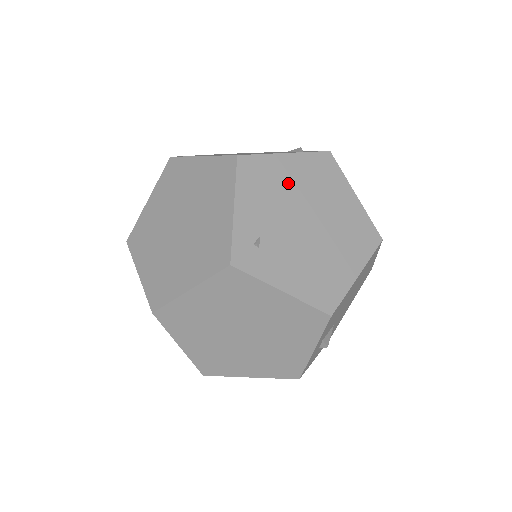
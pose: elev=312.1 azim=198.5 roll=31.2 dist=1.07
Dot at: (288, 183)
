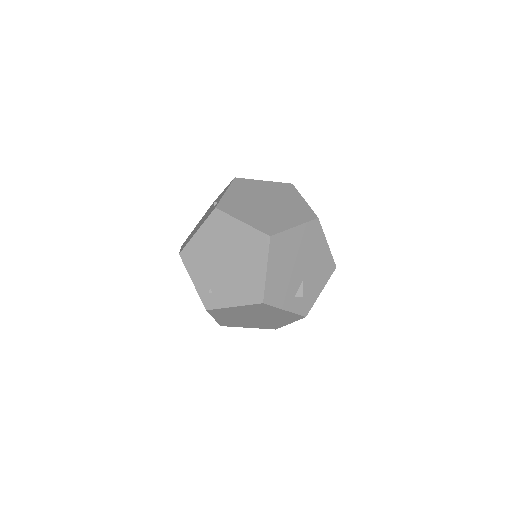
Dot at: (206, 248)
